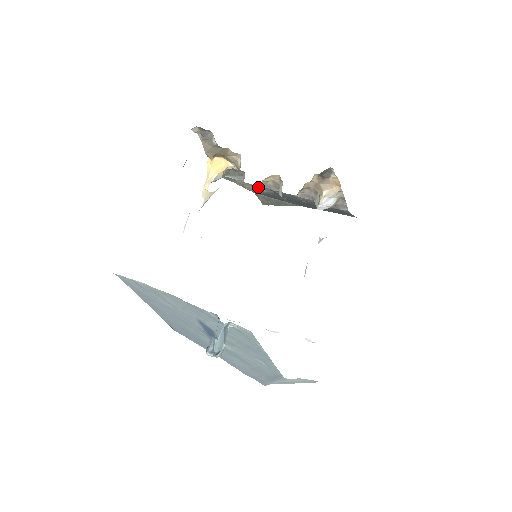
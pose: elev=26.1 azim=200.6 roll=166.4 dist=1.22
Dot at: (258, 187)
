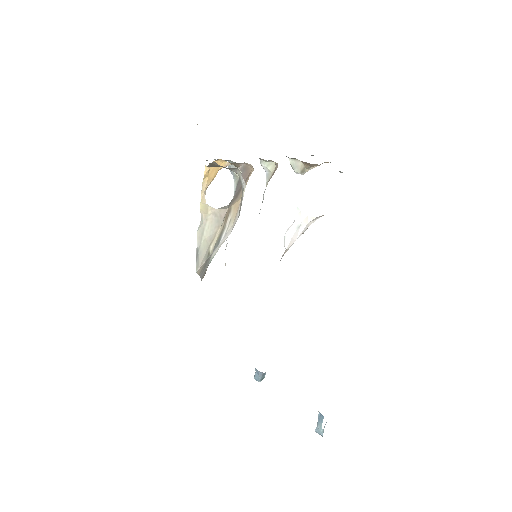
Dot at: occluded
